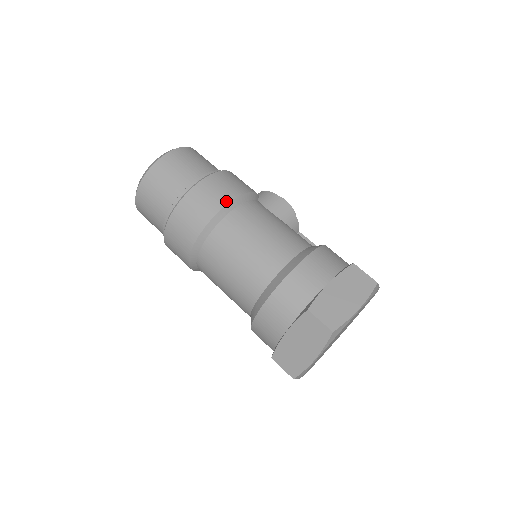
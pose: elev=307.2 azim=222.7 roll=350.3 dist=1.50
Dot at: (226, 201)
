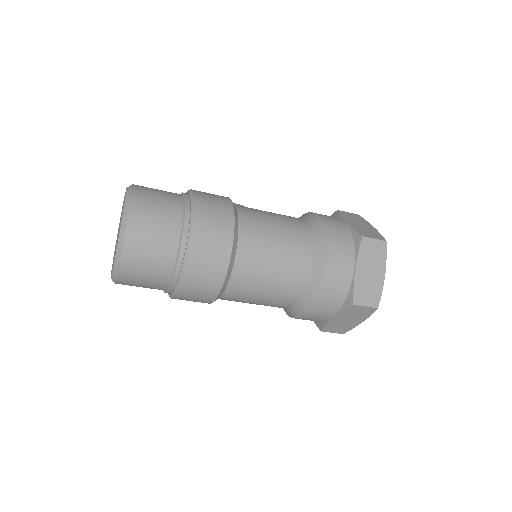
Dot at: (229, 201)
